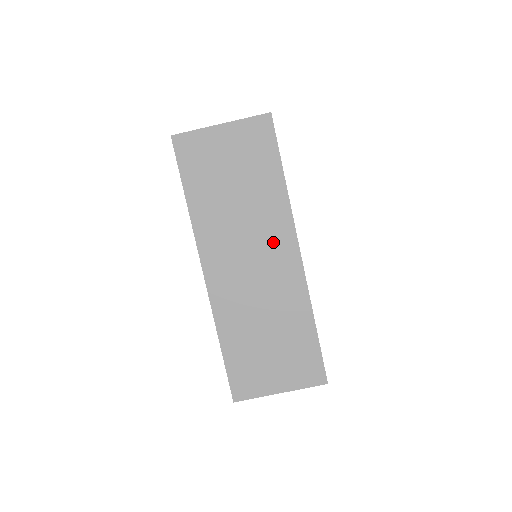
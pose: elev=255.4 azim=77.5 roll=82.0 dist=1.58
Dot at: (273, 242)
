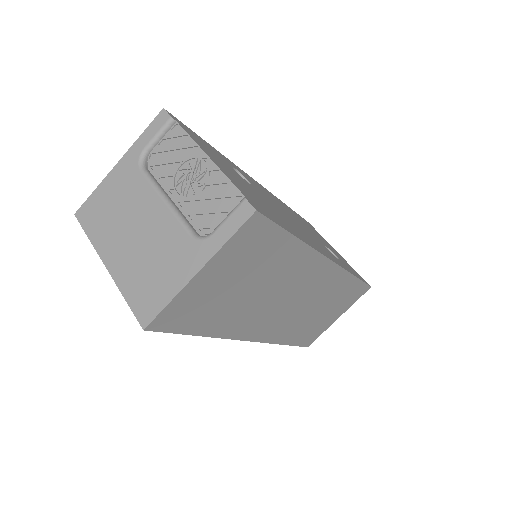
Dot at: (305, 278)
